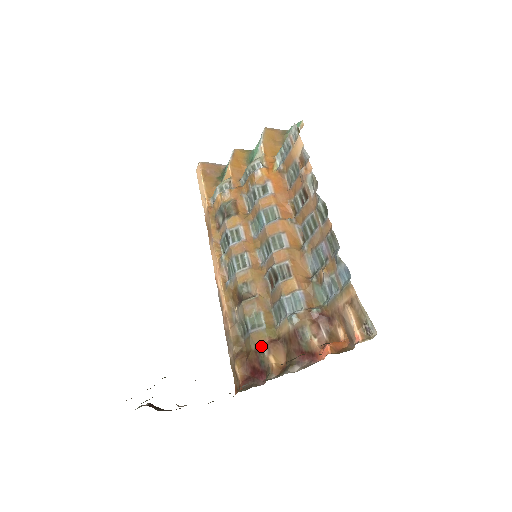
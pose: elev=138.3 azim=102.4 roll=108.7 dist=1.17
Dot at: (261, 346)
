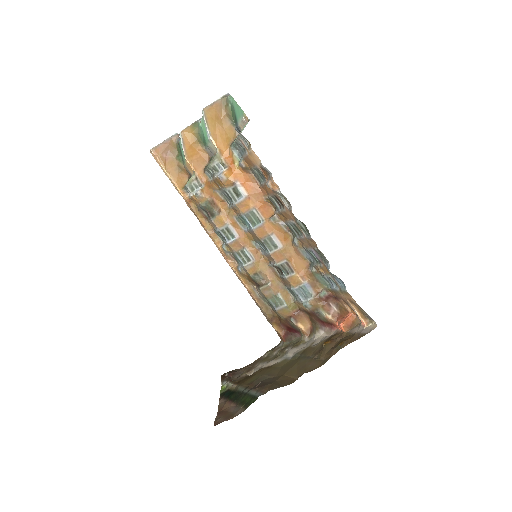
Dot at: (288, 318)
